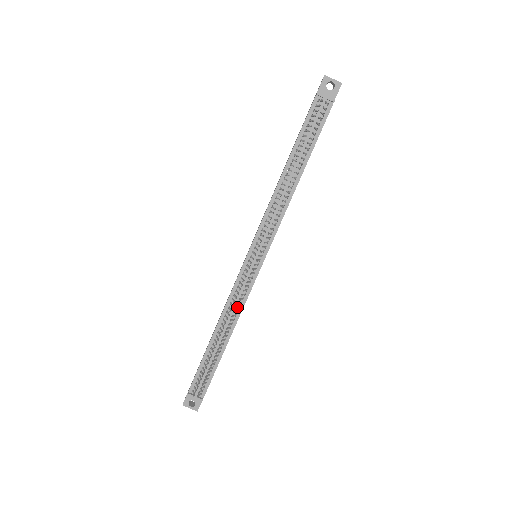
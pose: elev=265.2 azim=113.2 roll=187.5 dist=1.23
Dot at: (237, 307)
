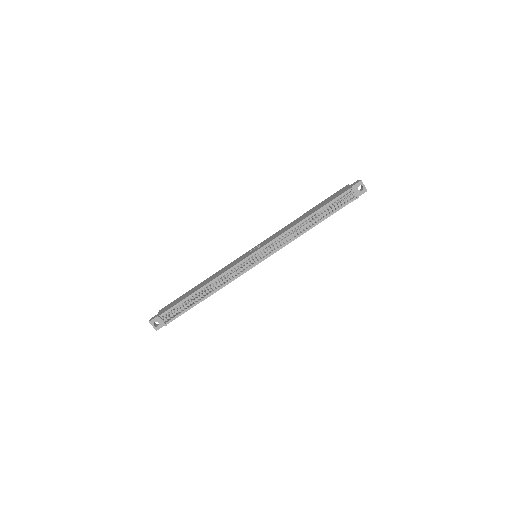
Dot at: (227, 280)
